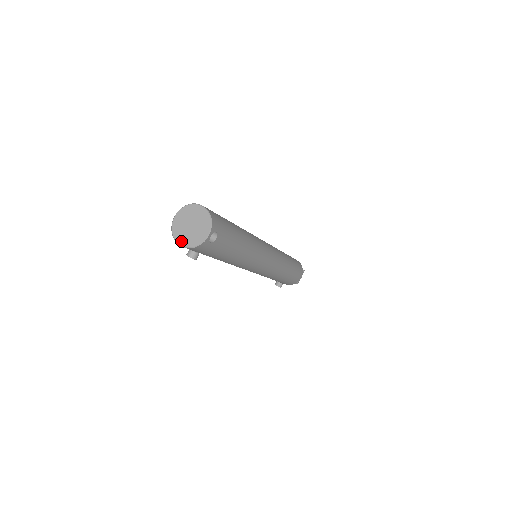
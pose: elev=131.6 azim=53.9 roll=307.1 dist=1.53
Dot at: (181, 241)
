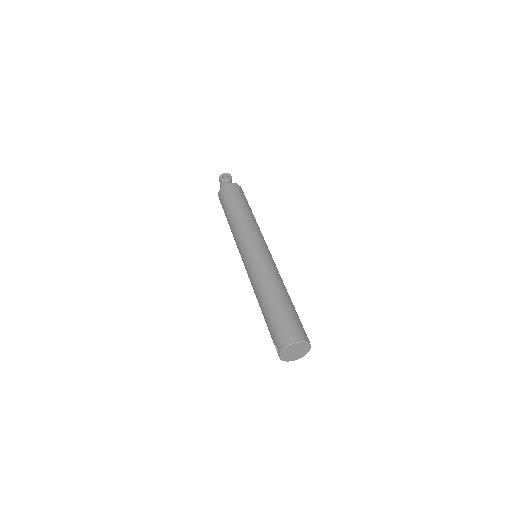
Dot at: (294, 360)
